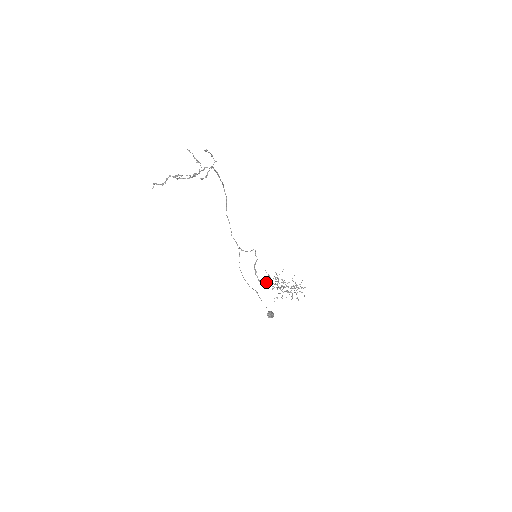
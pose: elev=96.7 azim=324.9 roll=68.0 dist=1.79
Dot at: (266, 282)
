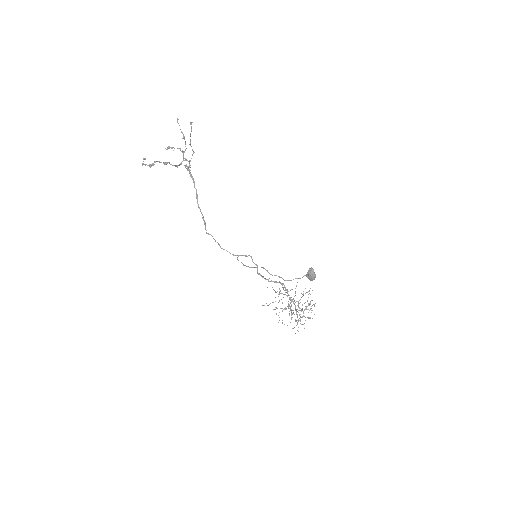
Dot at: occluded
